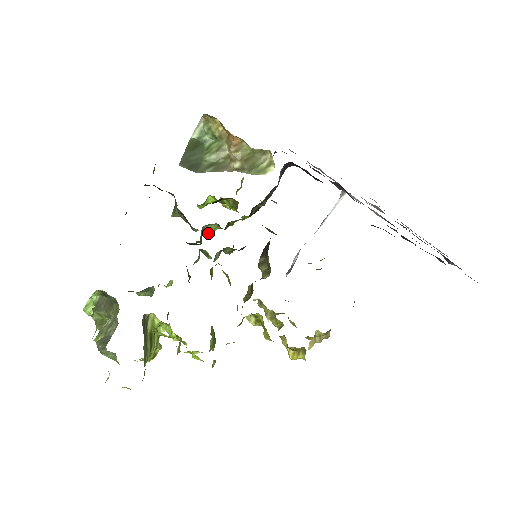
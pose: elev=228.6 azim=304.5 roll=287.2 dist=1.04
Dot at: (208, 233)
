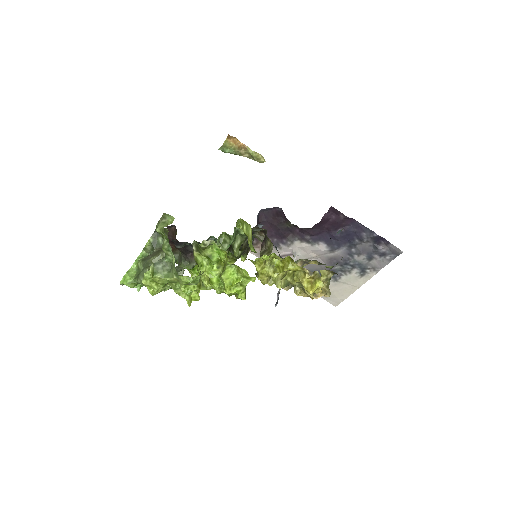
Dot at: occluded
